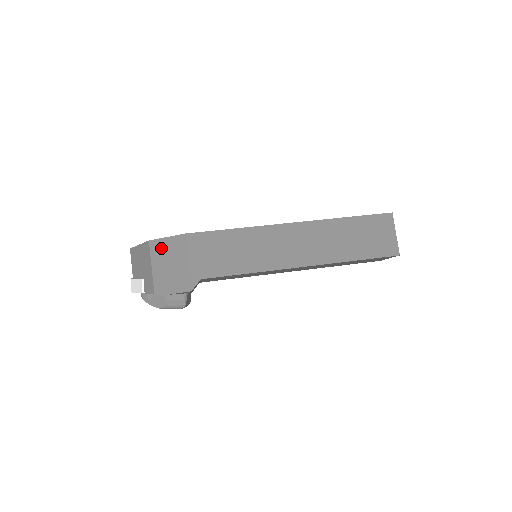
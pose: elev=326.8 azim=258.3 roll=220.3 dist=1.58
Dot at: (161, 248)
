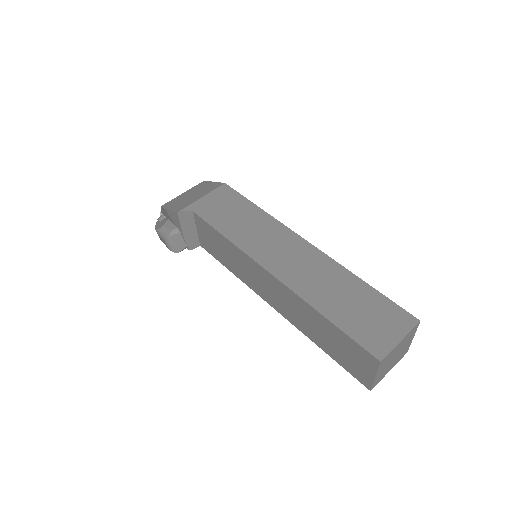
Dot at: (203, 186)
